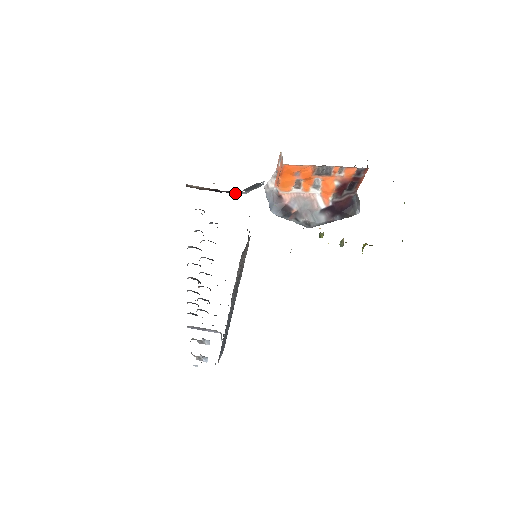
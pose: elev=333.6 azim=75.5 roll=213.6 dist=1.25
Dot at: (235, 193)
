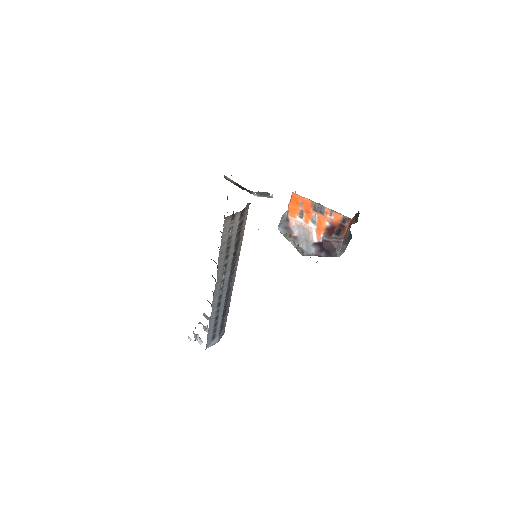
Dot at: (250, 192)
